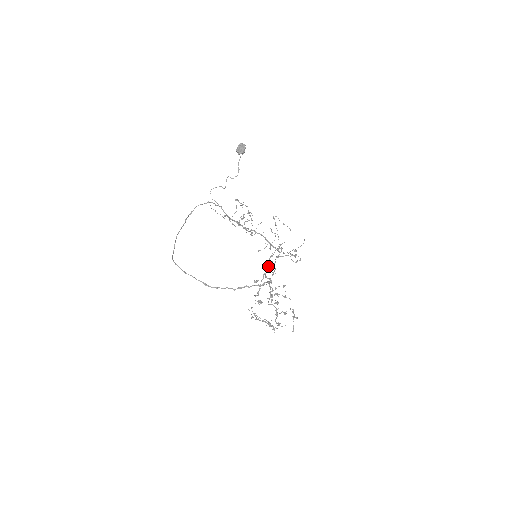
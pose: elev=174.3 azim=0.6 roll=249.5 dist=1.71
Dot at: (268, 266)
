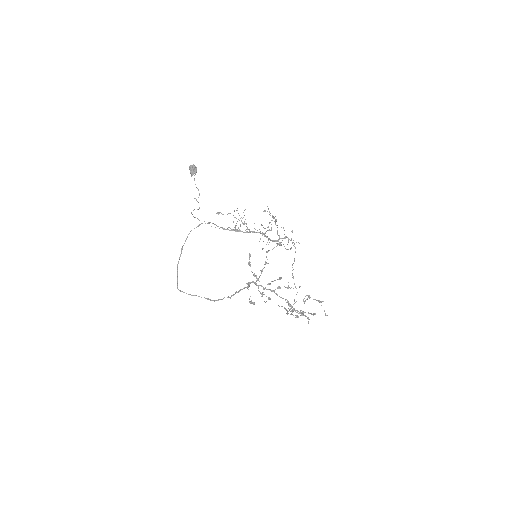
Dot at: occluded
